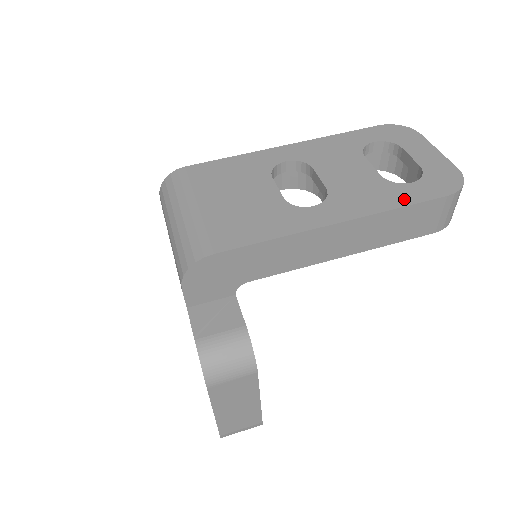
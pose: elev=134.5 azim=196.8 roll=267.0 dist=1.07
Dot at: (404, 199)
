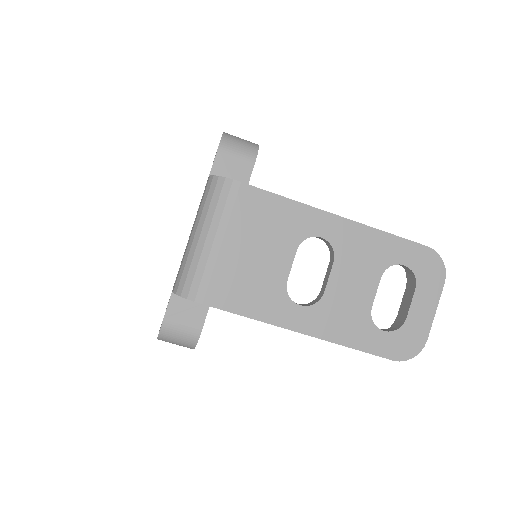
Dot at: (363, 343)
